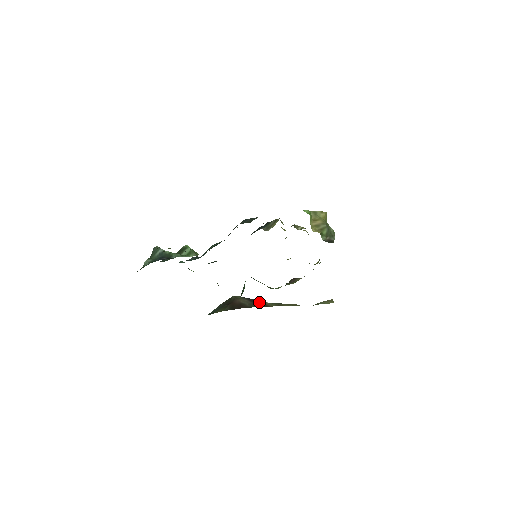
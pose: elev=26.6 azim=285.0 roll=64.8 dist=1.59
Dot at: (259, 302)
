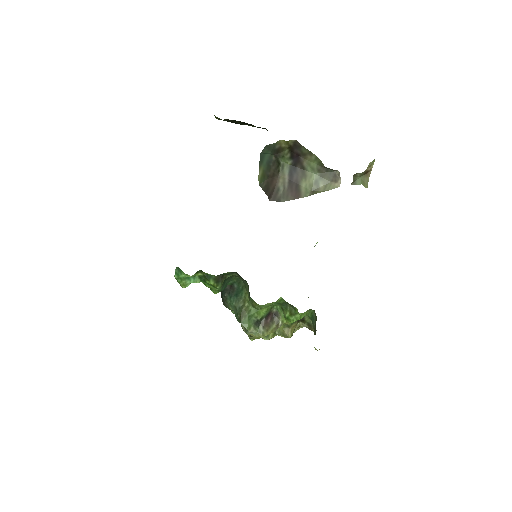
Dot at: (297, 185)
